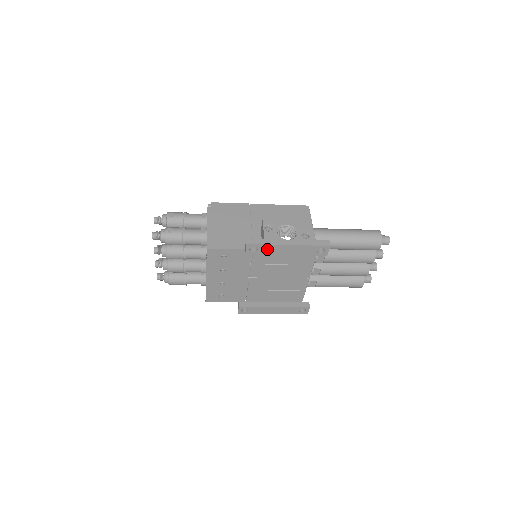
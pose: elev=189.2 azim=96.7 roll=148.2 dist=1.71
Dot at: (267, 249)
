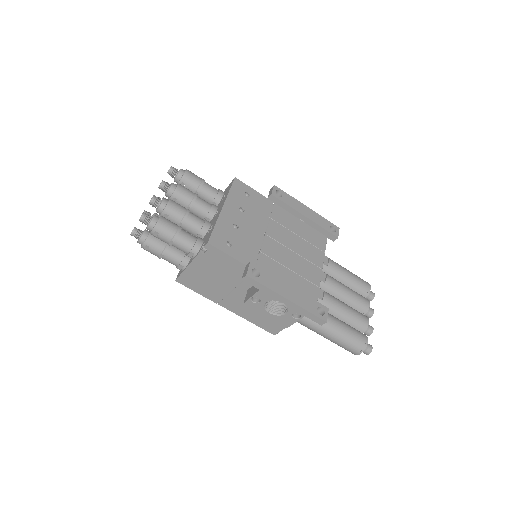
Dot at: (290, 201)
